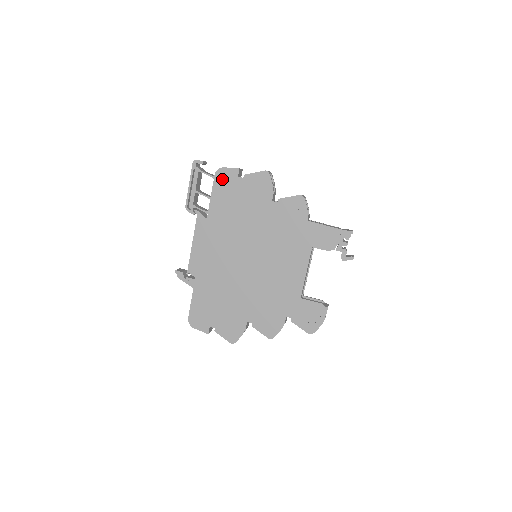
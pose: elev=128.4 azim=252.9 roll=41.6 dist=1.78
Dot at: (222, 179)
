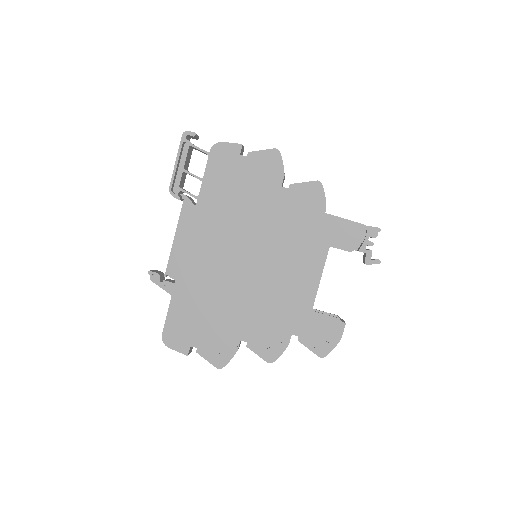
Dot at: (219, 156)
